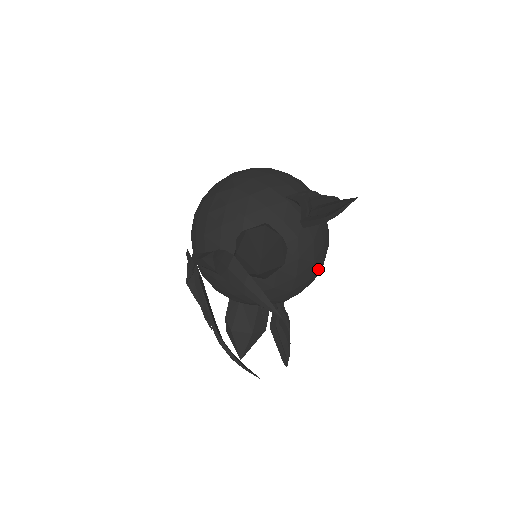
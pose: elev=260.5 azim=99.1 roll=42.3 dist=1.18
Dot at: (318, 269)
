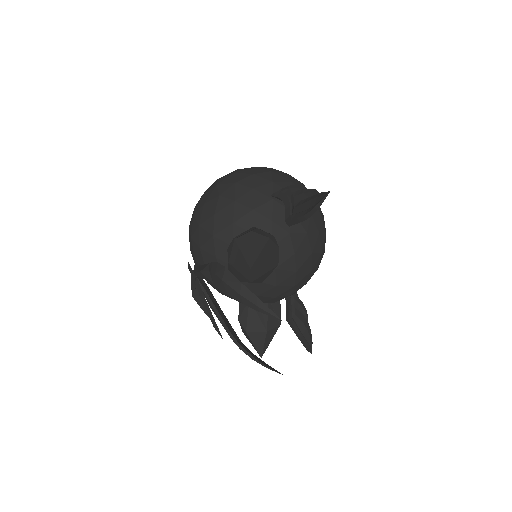
Dot at: (319, 258)
